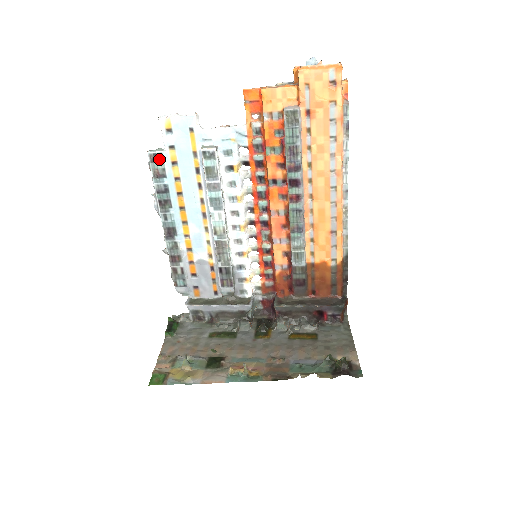
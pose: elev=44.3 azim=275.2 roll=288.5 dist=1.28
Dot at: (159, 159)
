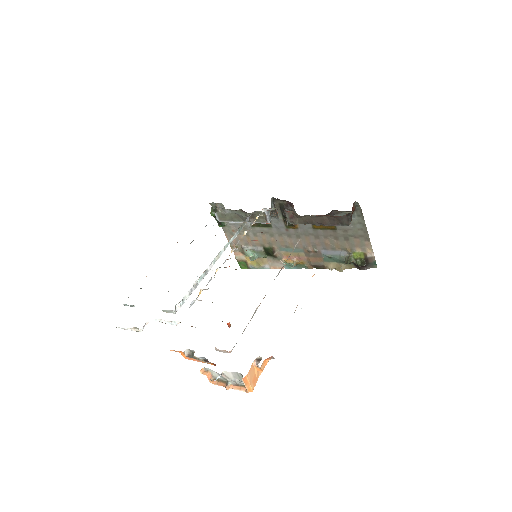
Dot at: occluded
